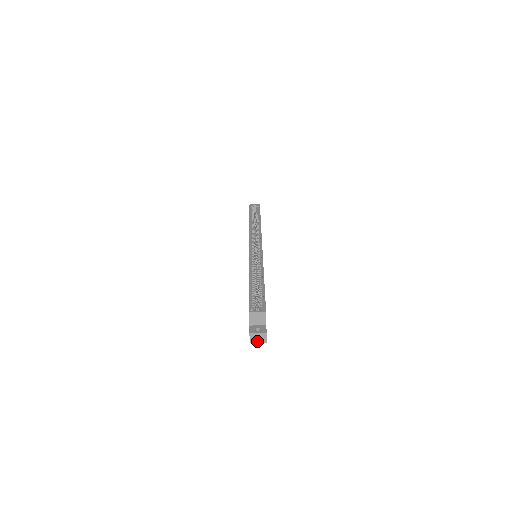
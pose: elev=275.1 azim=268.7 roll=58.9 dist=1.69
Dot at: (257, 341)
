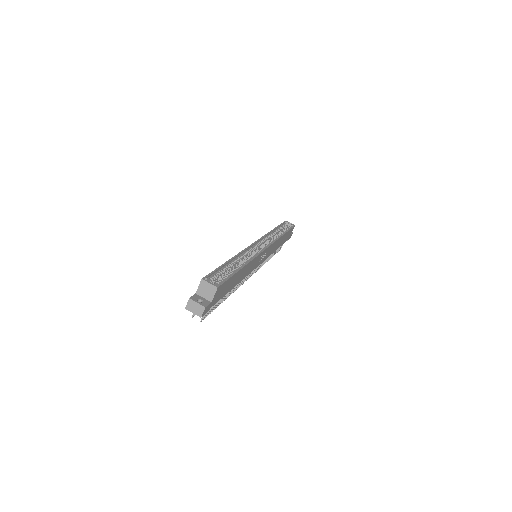
Dot at: (193, 311)
